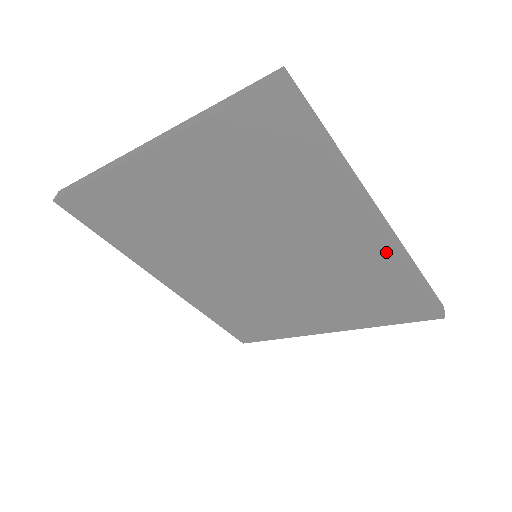
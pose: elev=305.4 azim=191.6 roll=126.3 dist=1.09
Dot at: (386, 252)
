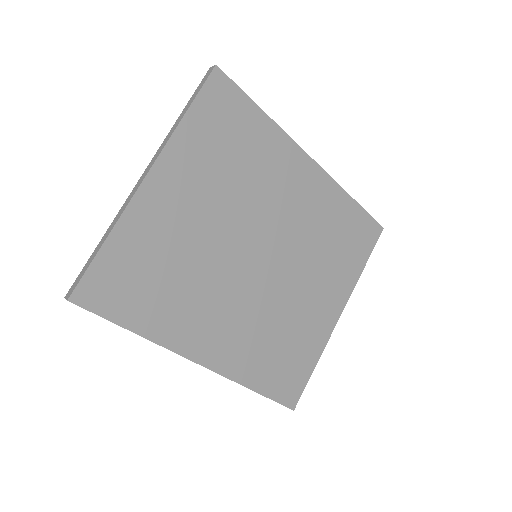
Dot at: (325, 182)
